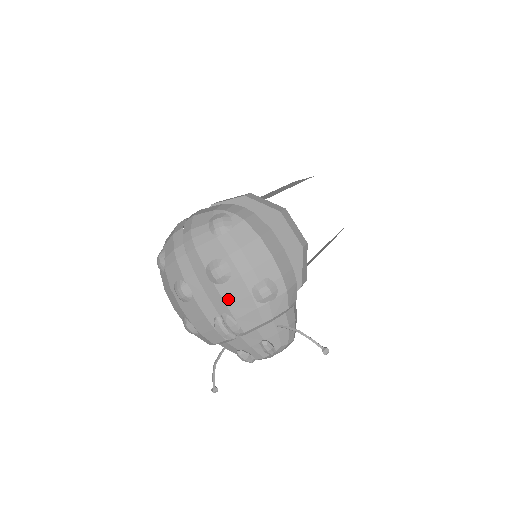
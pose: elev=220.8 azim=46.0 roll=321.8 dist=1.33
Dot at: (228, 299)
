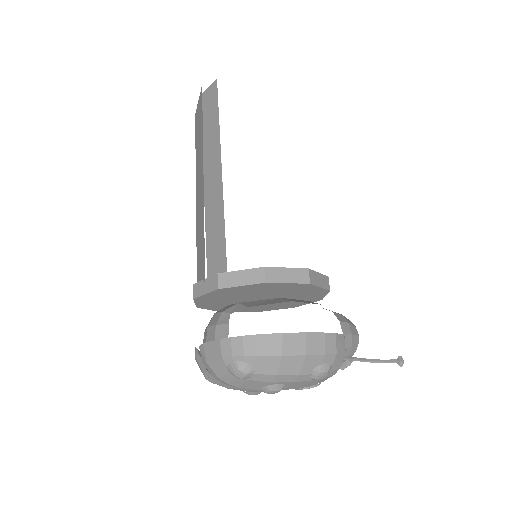
Dot at: (295, 388)
